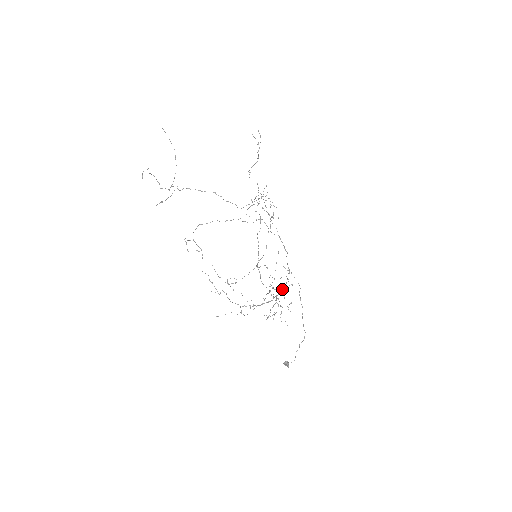
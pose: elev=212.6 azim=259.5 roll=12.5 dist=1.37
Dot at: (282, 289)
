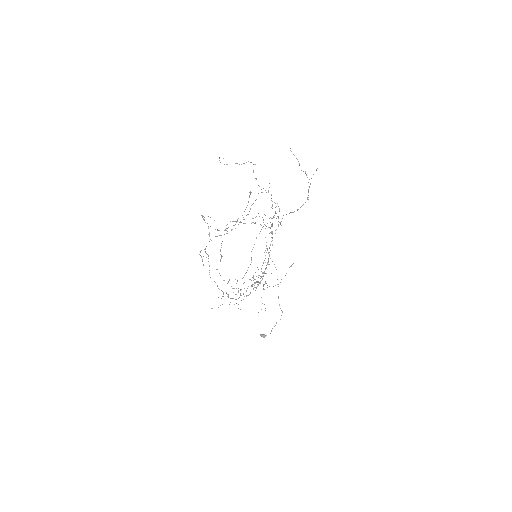
Dot at: occluded
